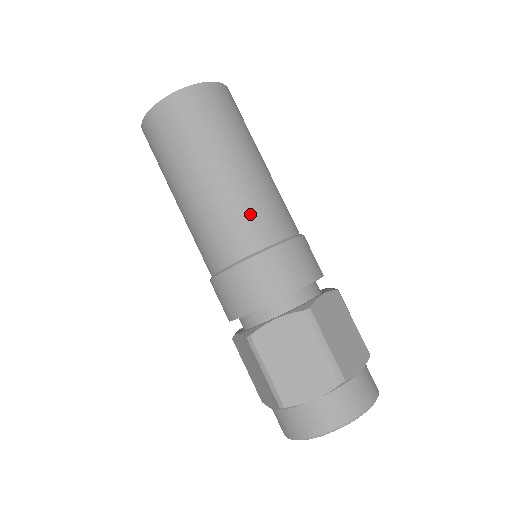
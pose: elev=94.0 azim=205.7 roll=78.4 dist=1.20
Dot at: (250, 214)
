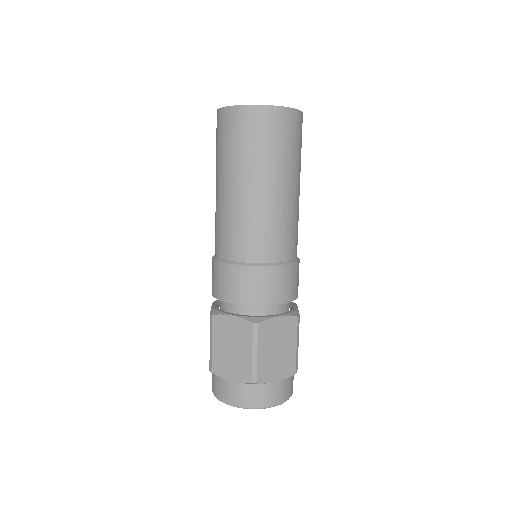
Dot at: (292, 231)
